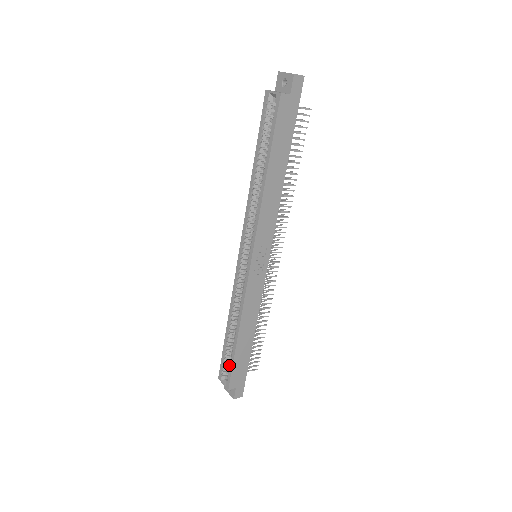
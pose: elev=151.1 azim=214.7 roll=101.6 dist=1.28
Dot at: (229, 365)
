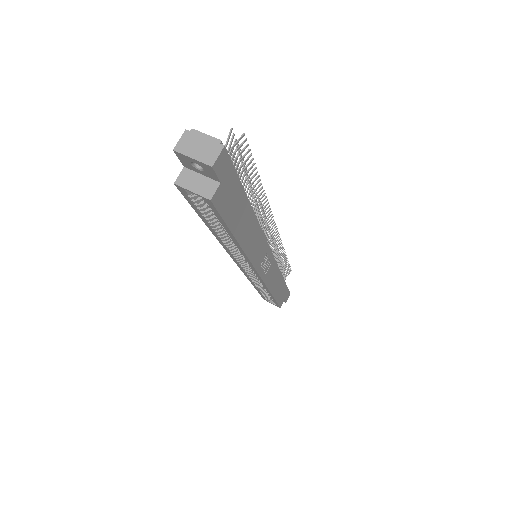
Dot at: (273, 301)
